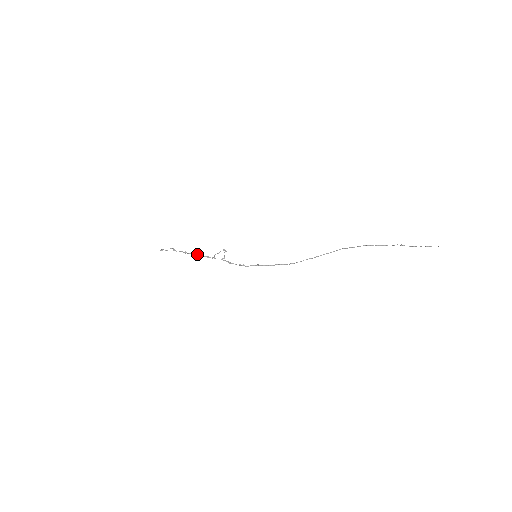
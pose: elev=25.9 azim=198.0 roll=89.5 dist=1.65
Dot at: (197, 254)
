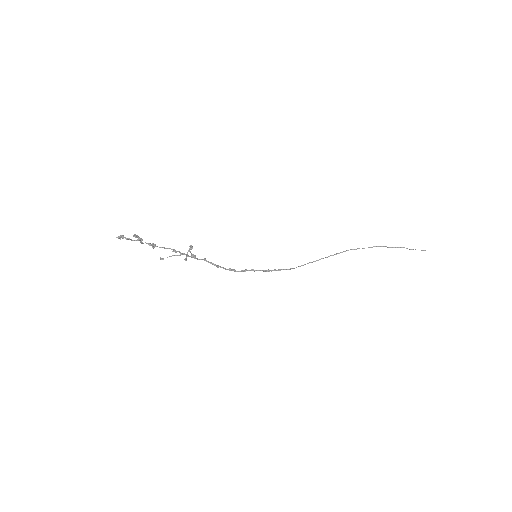
Dot at: (174, 249)
